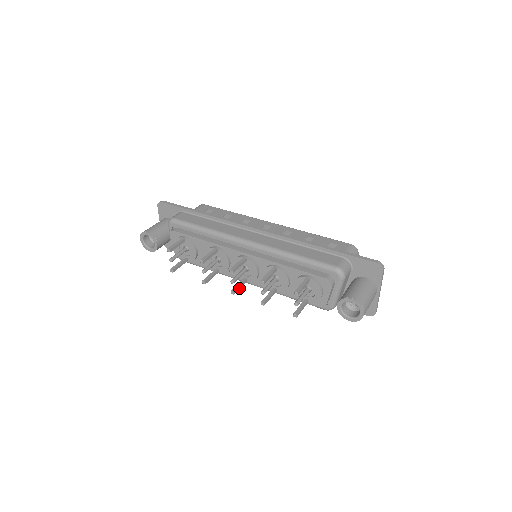
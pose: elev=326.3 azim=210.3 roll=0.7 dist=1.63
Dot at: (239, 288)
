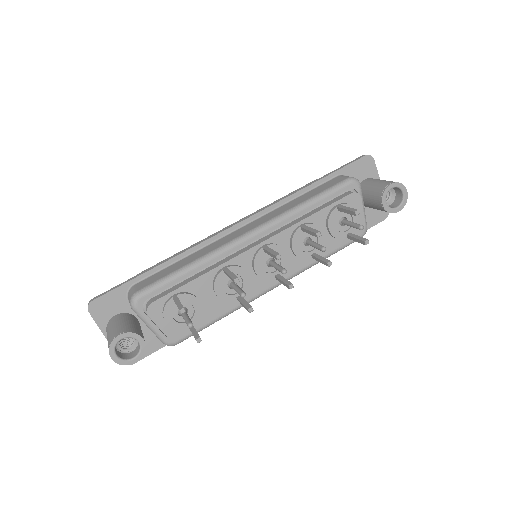
Dot at: occluded
